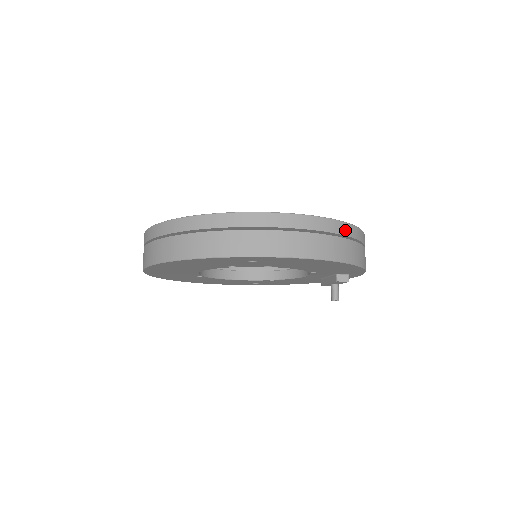
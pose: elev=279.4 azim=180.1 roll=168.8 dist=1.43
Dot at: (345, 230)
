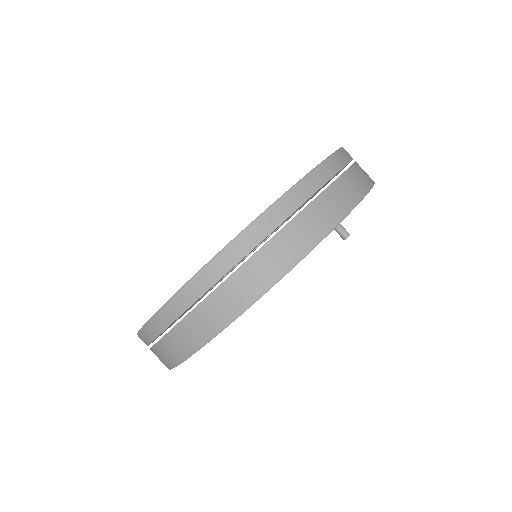
Dot at: (347, 156)
